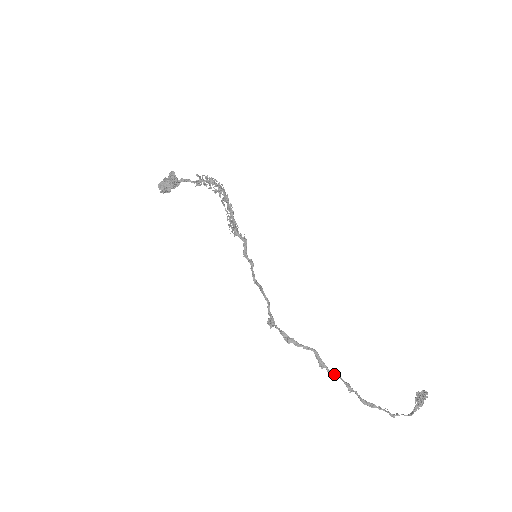
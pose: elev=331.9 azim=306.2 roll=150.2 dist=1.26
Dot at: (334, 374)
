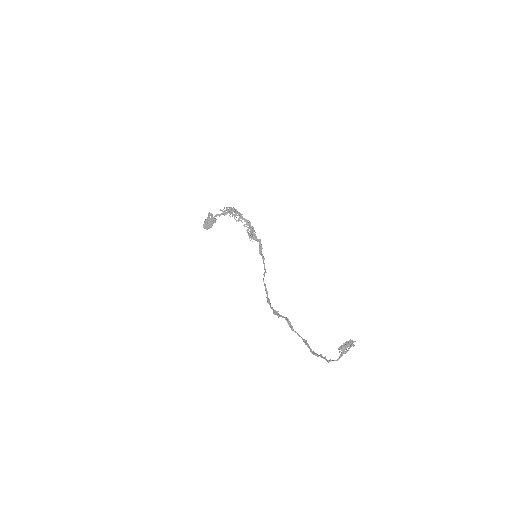
Dot at: (297, 334)
